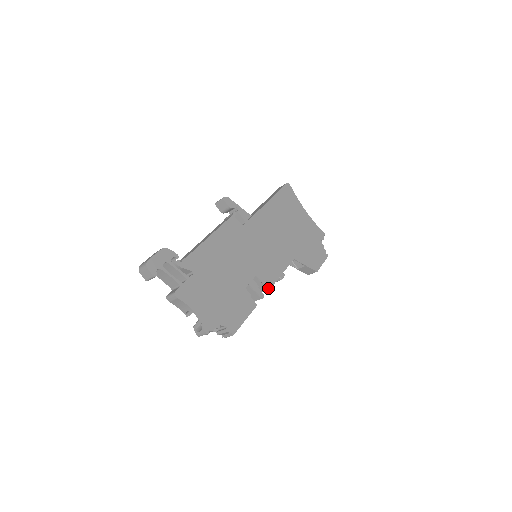
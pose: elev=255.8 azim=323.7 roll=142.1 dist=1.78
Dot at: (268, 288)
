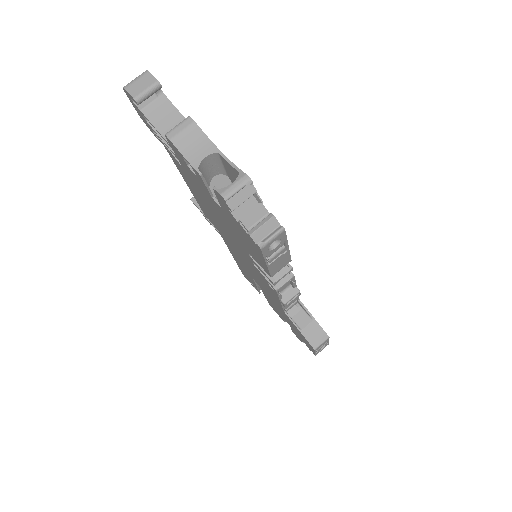
Dot at: (292, 273)
